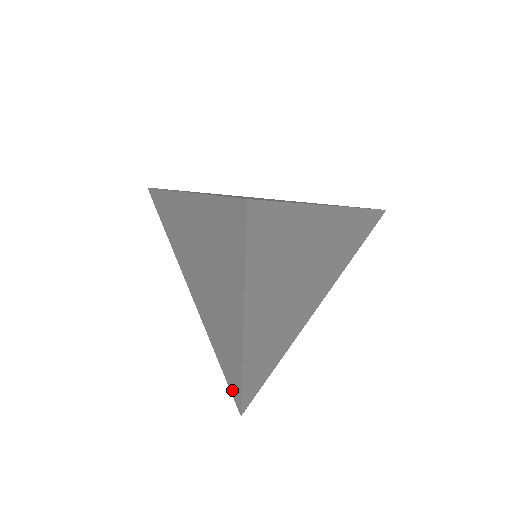
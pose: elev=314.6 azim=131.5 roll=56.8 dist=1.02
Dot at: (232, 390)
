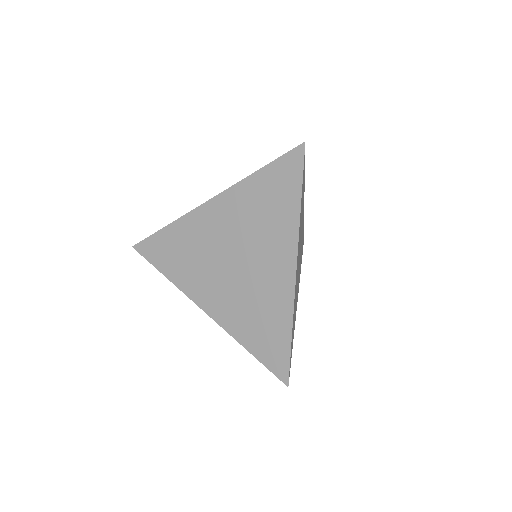
Dot at: (274, 365)
